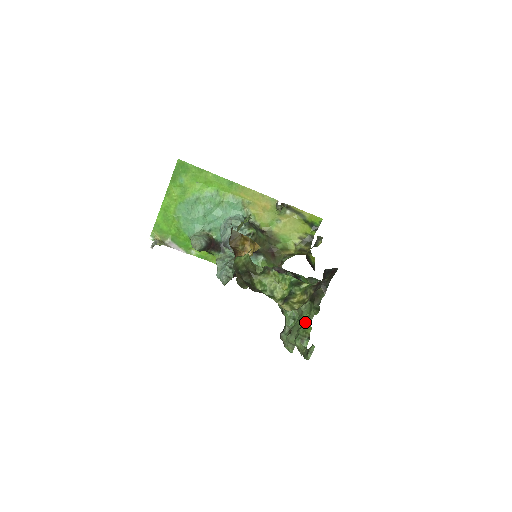
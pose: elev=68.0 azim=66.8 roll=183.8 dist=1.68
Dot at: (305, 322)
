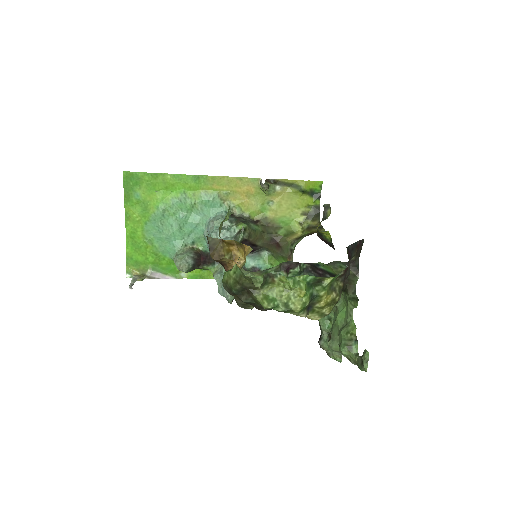
Dot at: (344, 320)
